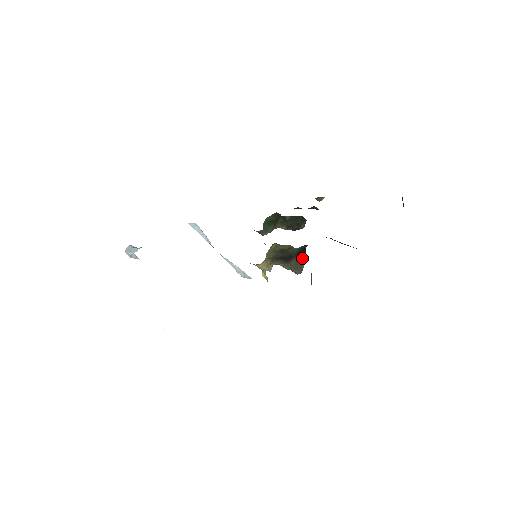
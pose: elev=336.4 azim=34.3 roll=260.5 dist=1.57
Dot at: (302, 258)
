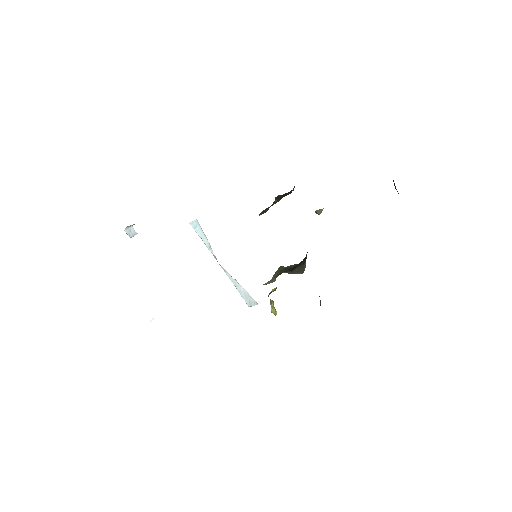
Dot at: (304, 261)
